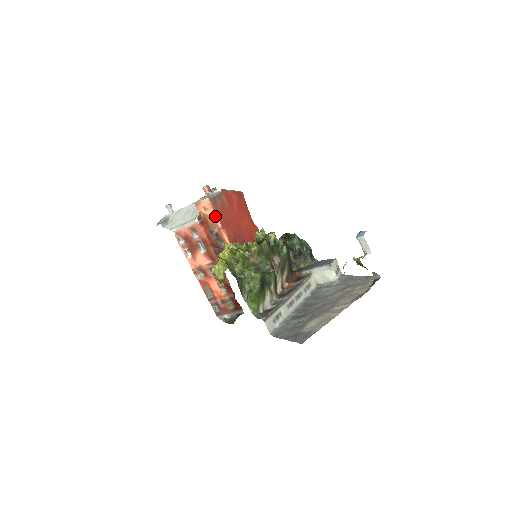
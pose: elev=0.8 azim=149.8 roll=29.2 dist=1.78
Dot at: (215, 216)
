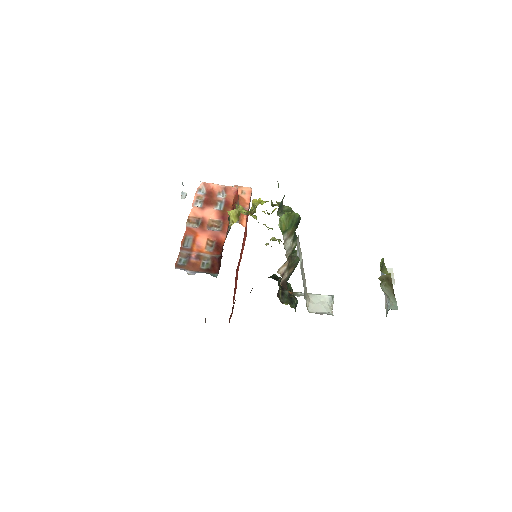
Dot at: (248, 201)
